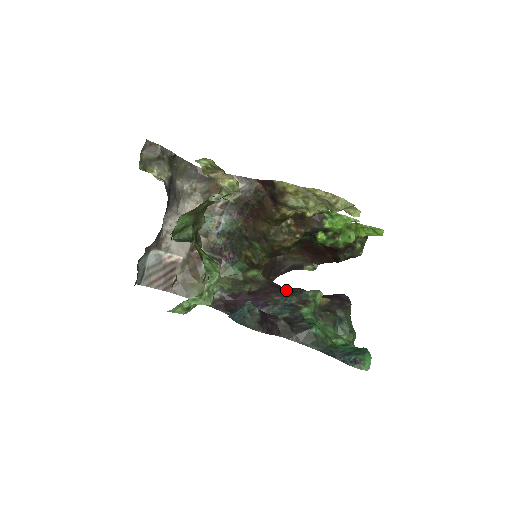
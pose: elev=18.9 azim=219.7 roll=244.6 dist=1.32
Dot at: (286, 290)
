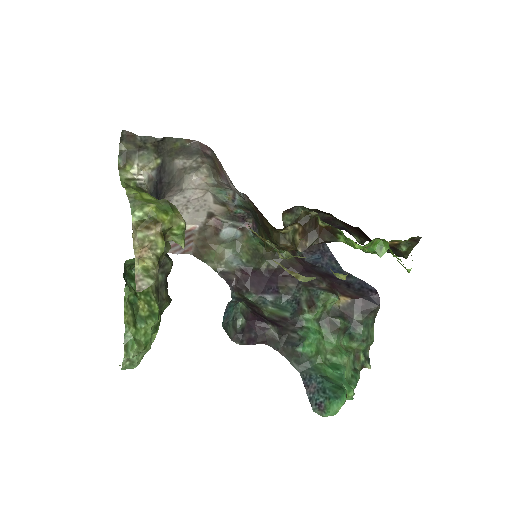
Dot at: occluded
